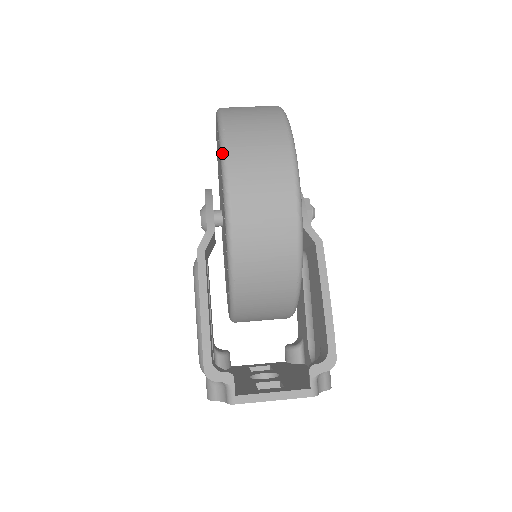
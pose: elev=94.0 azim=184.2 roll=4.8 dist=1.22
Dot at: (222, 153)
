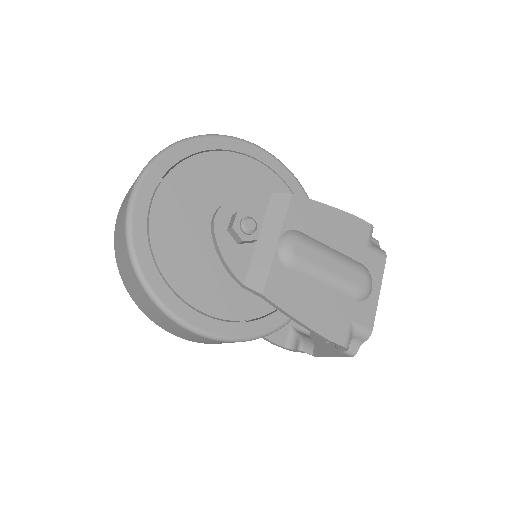
Dot at: occluded
